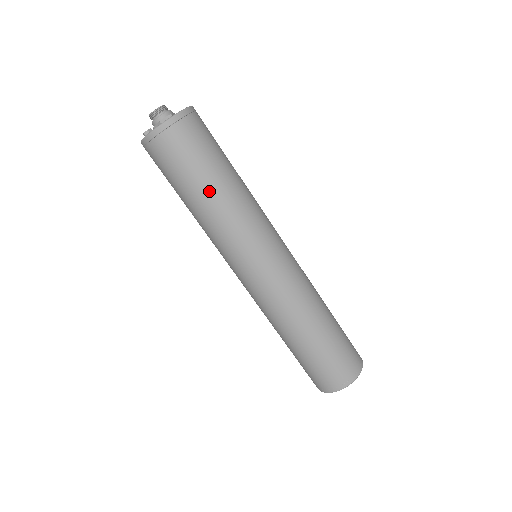
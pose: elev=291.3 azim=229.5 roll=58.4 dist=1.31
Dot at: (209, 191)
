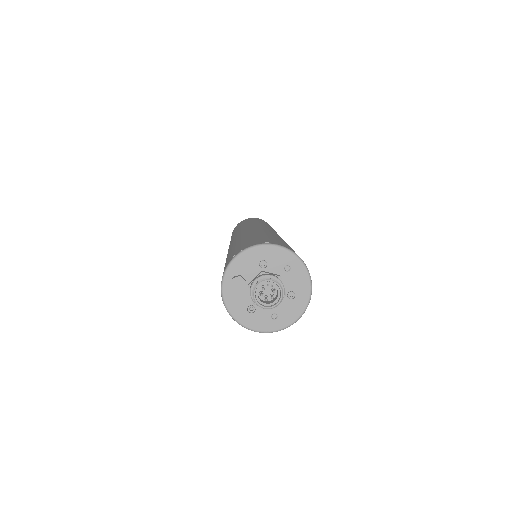
Dot at: occluded
